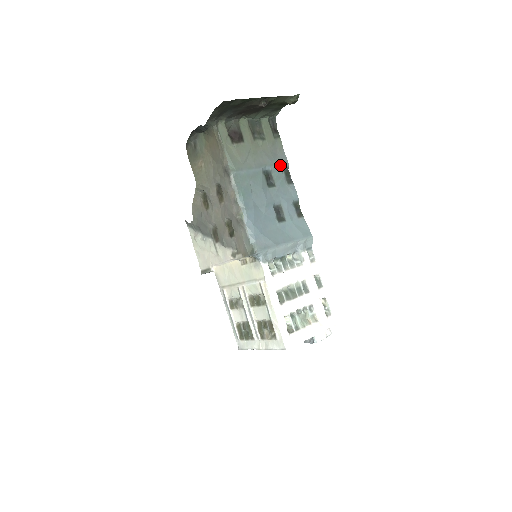
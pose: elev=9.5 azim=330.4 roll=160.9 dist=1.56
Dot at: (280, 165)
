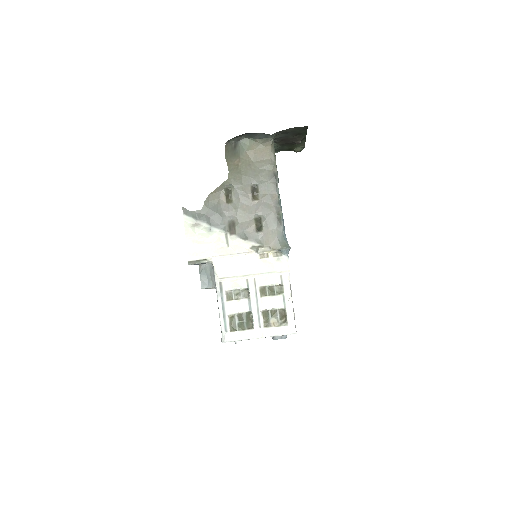
Dot at: occluded
